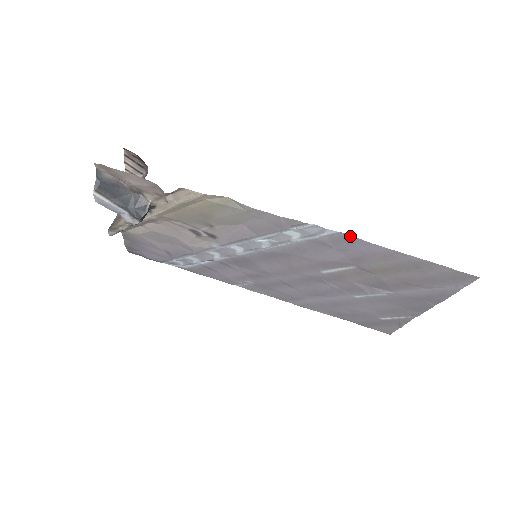
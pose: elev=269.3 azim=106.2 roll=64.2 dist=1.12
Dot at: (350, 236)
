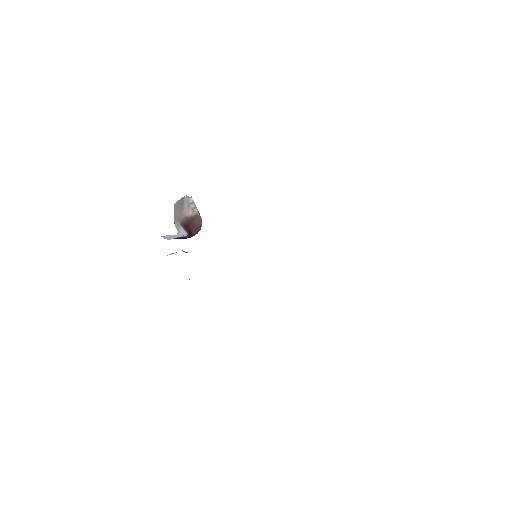
Dot at: occluded
